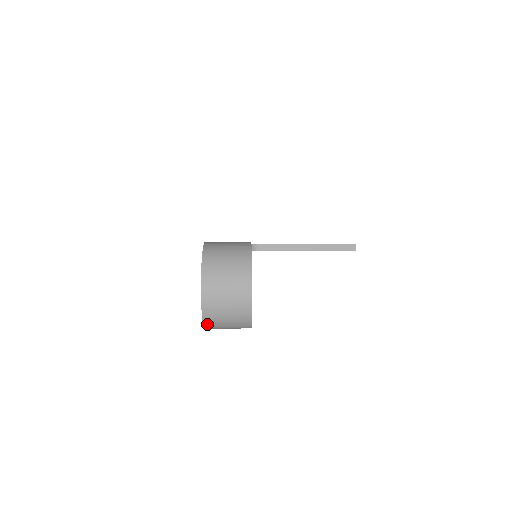
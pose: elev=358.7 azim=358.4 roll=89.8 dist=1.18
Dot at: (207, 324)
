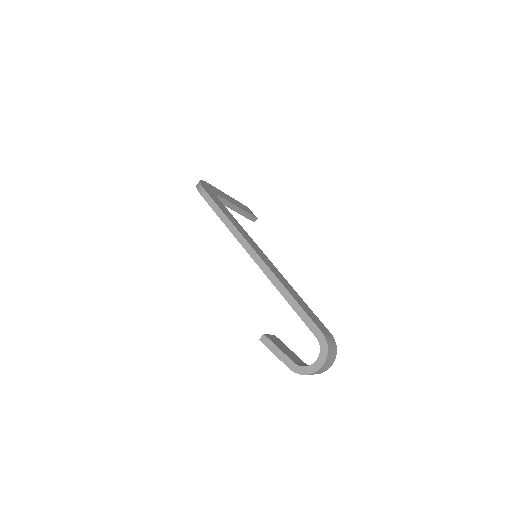
Dot at: occluded
